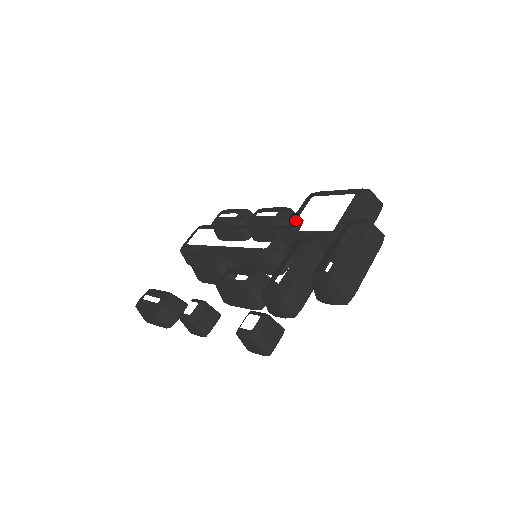
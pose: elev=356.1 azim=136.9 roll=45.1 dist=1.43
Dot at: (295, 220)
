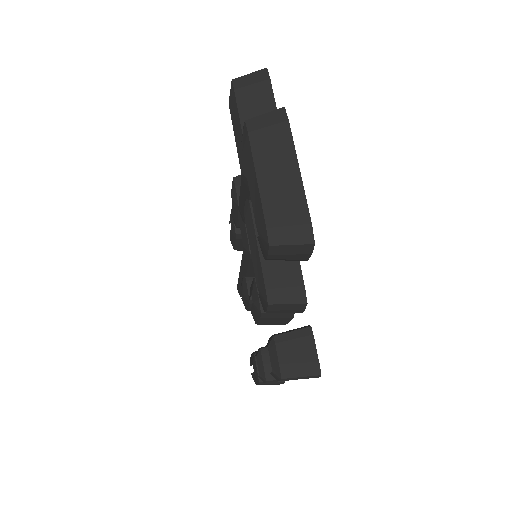
Dot at: occluded
